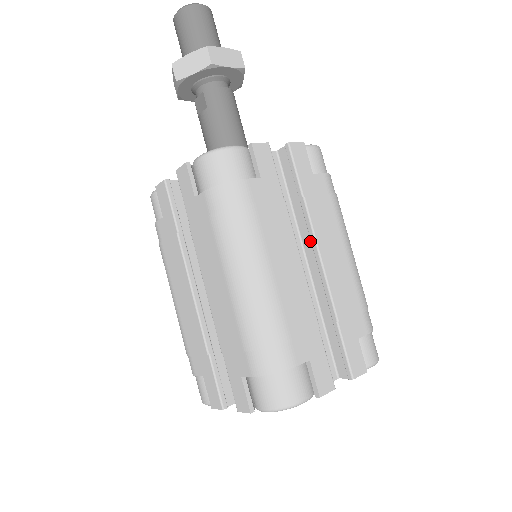
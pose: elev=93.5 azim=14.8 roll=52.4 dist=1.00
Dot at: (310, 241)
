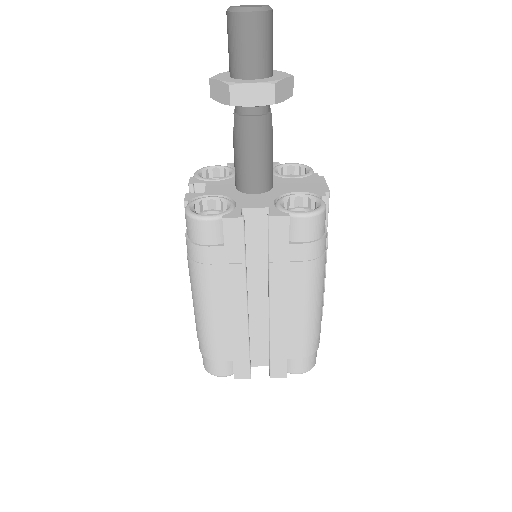
Dot at: occluded
